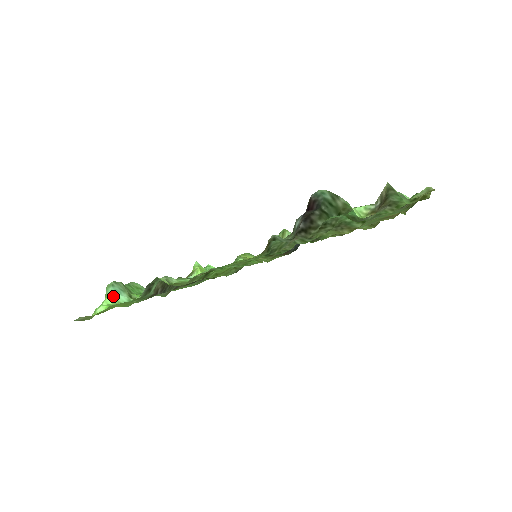
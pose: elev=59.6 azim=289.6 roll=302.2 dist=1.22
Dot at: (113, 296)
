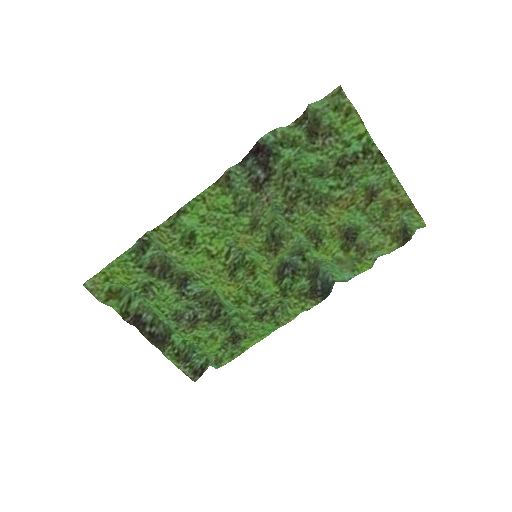
Dot at: occluded
